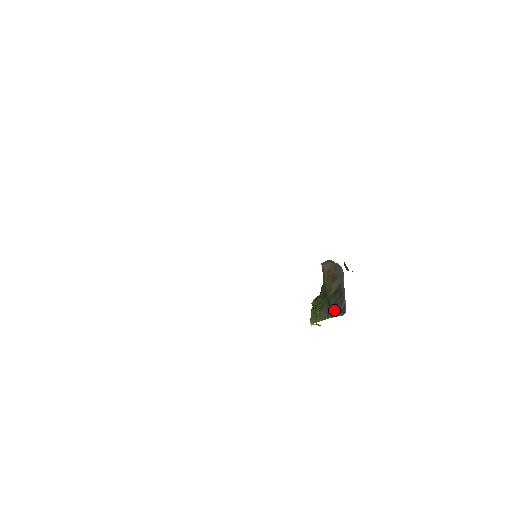
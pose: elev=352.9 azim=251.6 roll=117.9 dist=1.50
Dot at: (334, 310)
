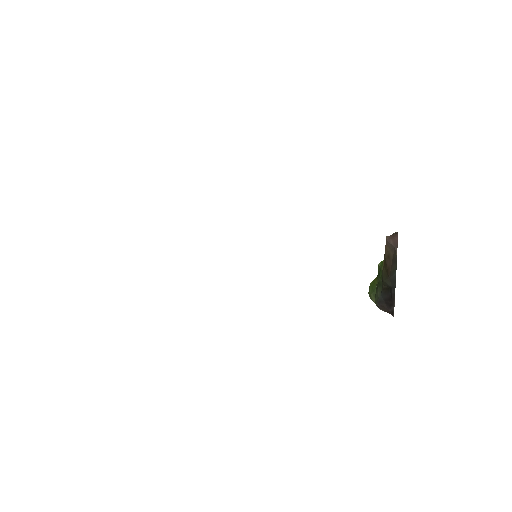
Dot at: (382, 306)
